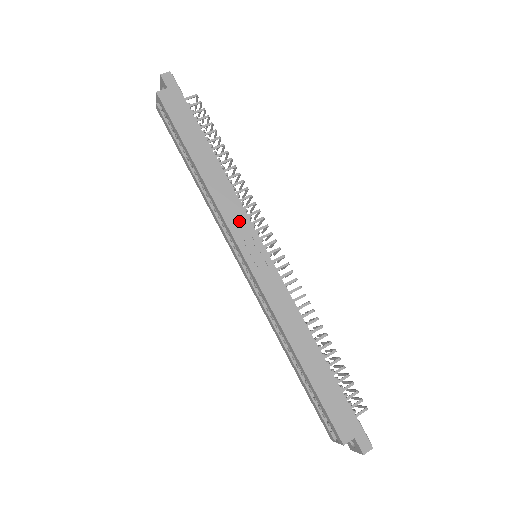
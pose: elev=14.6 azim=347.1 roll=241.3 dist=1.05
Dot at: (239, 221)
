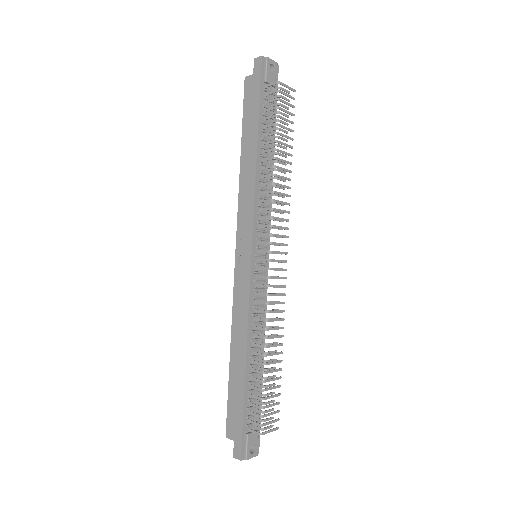
Dot at: (246, 221)
